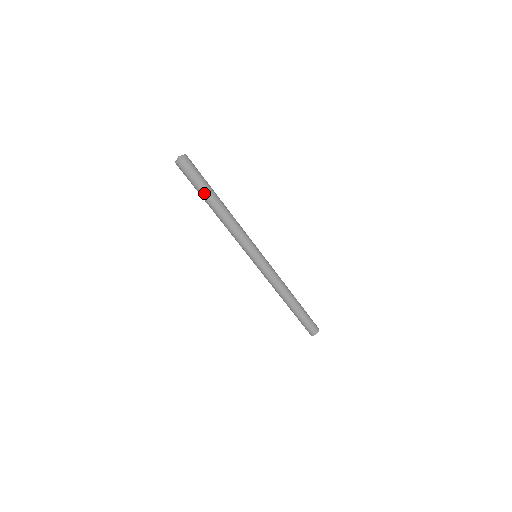
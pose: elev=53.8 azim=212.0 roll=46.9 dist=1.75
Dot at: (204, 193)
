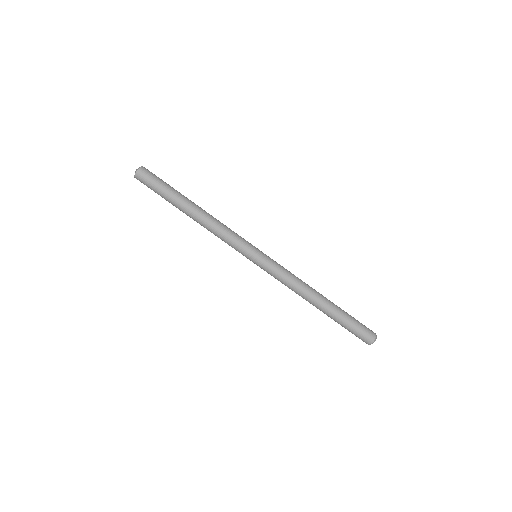
Dot at: (172, 196)
